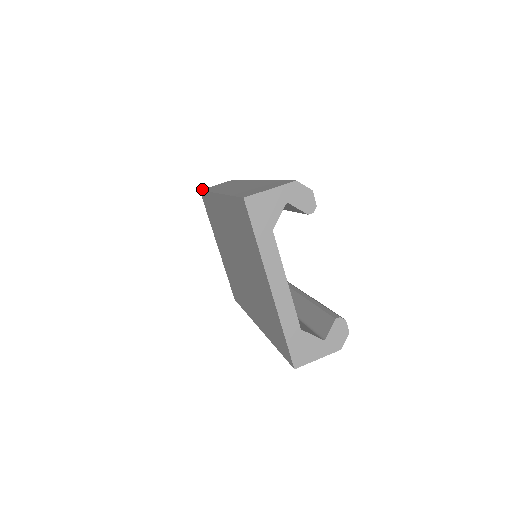
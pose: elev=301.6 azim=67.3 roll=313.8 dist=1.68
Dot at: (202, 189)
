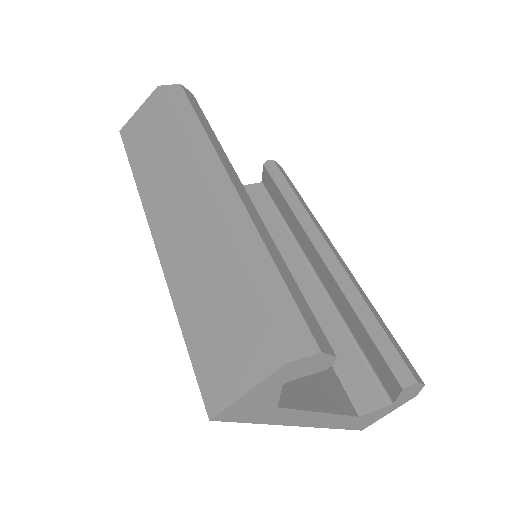
Dot at: (121, 129)
